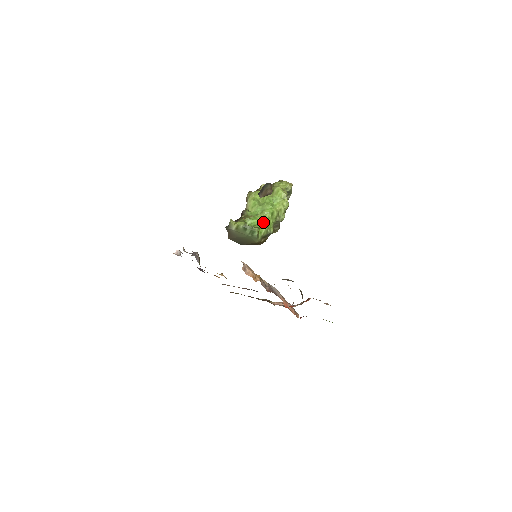
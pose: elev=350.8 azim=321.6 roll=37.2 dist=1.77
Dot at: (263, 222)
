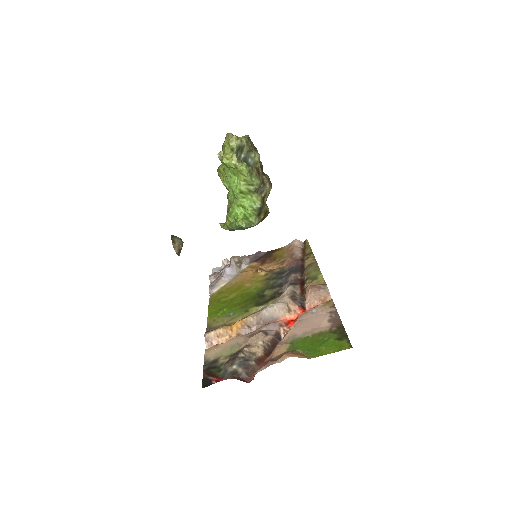
Dot at: (242, 206)
